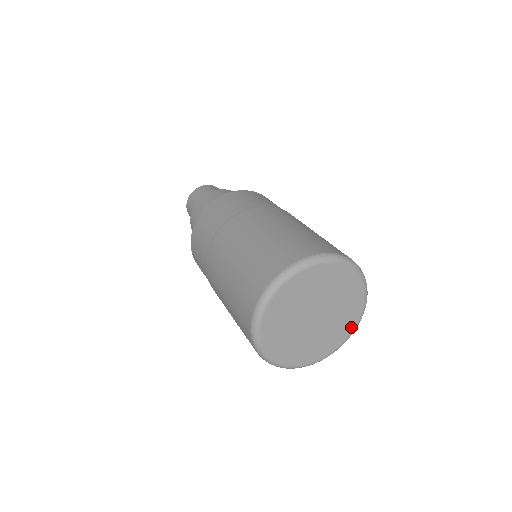
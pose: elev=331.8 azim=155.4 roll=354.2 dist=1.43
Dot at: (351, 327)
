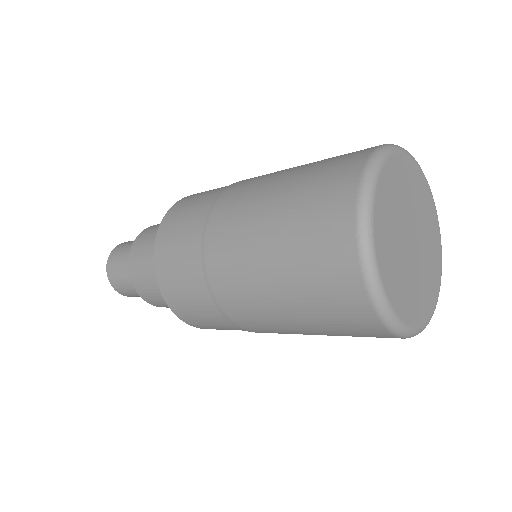
Dot at: (416, 319)
